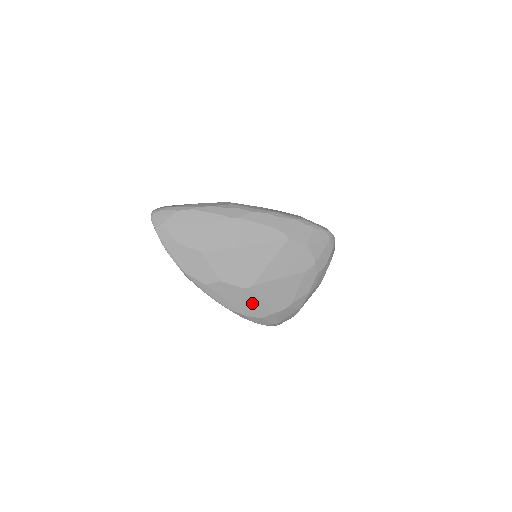
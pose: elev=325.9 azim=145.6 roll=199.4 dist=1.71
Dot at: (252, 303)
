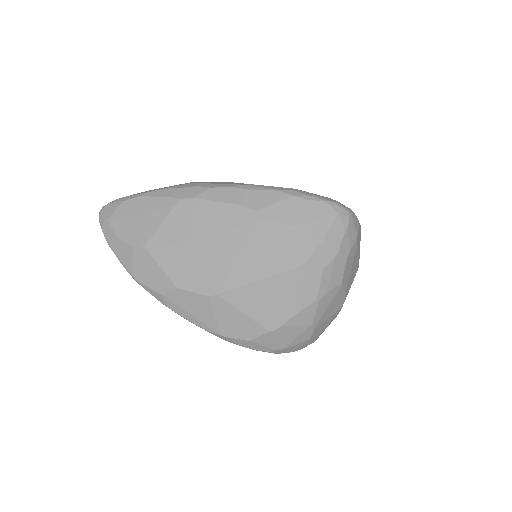
Dot at: (229, 318)
